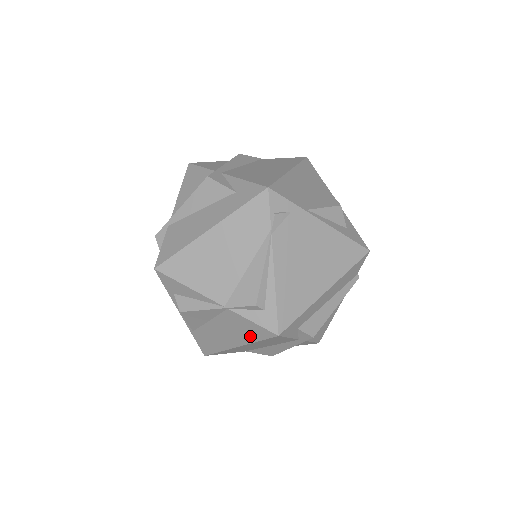
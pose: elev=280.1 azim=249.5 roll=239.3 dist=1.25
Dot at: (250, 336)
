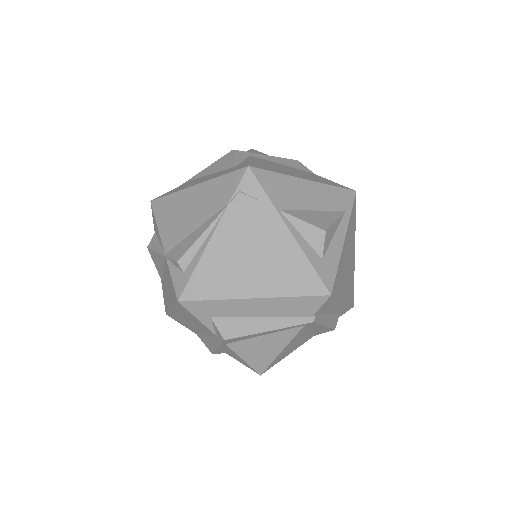
Dot at: (172, 296)
